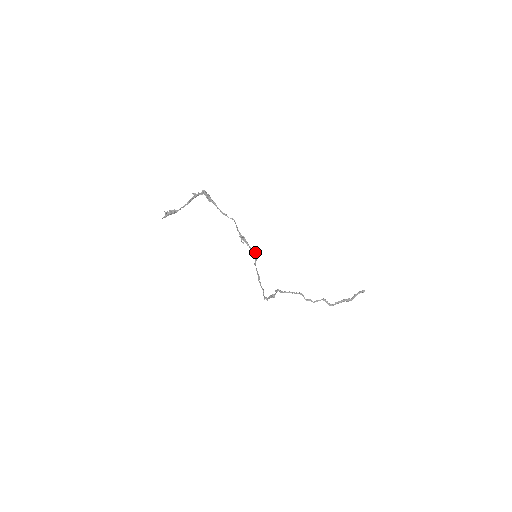
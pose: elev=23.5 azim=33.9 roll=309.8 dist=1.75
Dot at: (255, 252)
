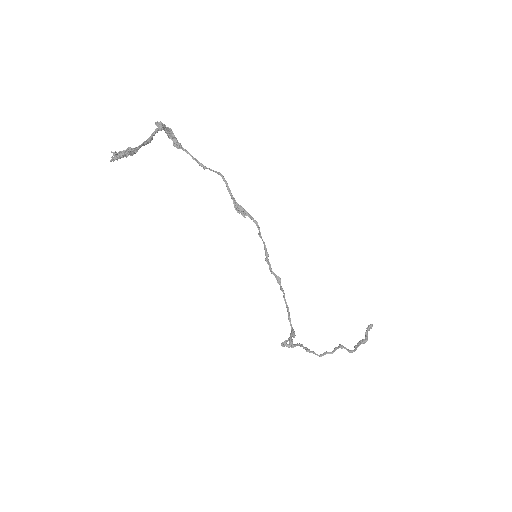
Dot at: (260, 236)
